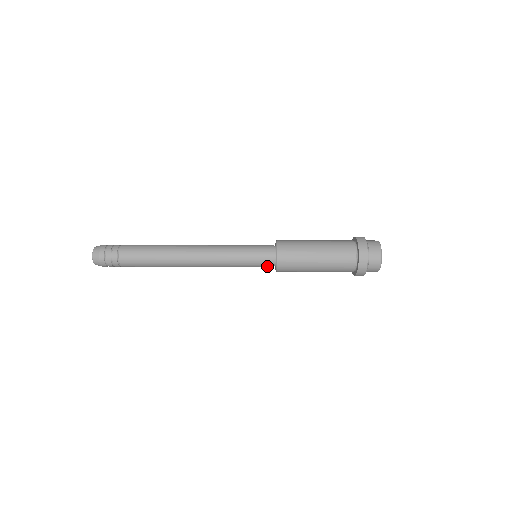
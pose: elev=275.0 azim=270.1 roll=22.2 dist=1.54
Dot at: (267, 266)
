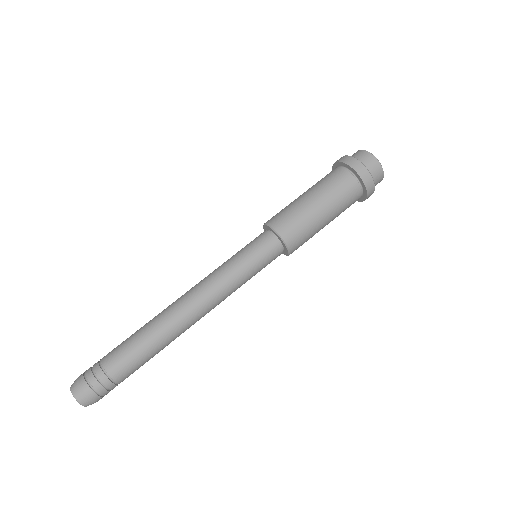
Dot at: (273, 250)
